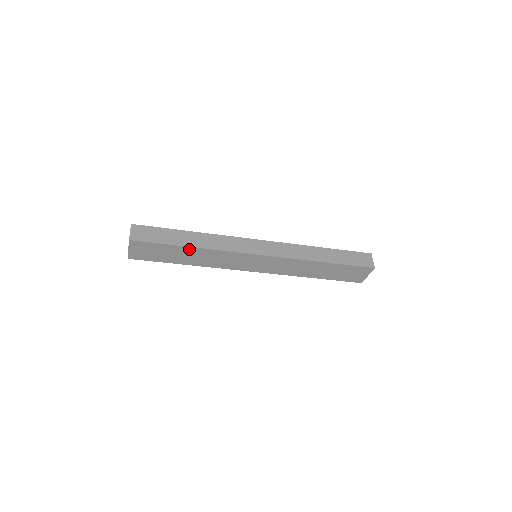
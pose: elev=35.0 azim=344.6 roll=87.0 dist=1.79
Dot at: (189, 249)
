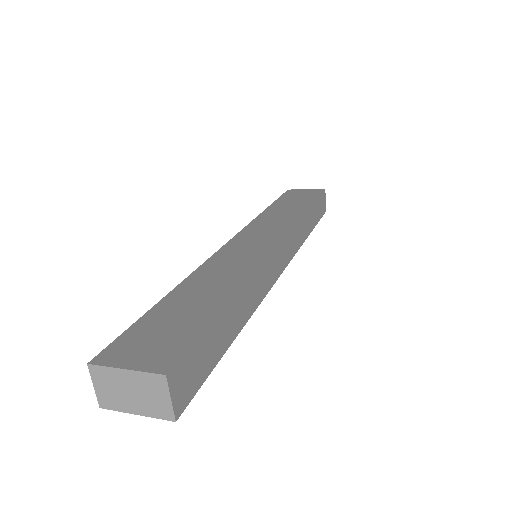
Dot at: occluded
